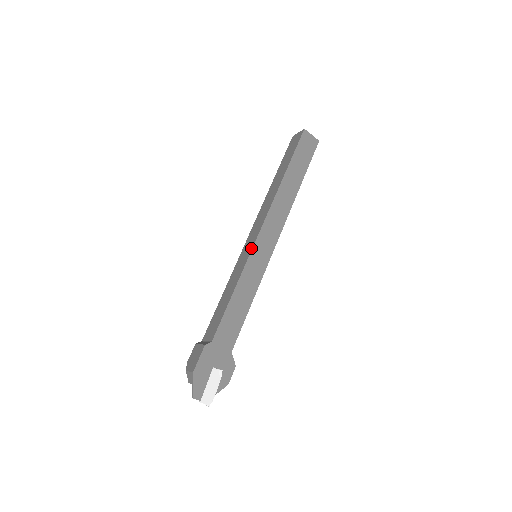
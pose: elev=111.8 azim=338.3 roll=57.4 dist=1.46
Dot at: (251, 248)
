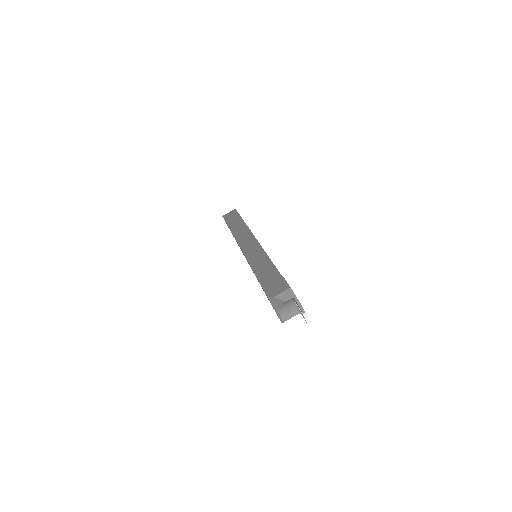
Dot at: (258, 244)
